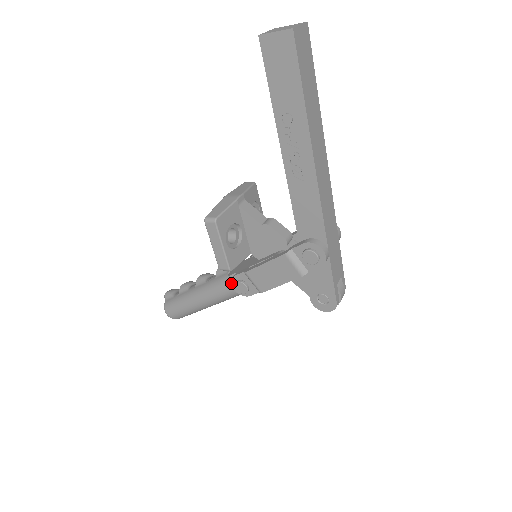
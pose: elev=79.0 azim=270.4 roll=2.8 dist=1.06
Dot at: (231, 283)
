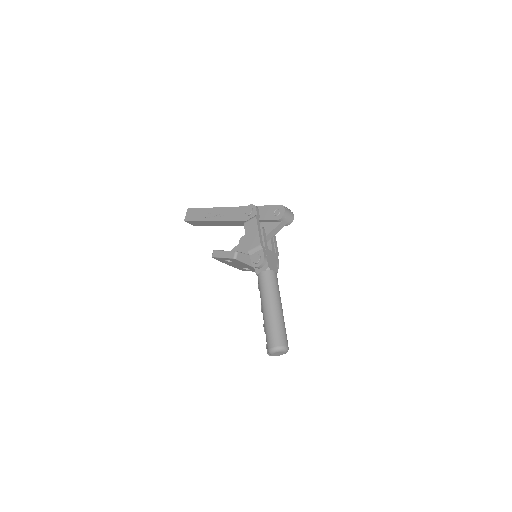
Dot at: (255, 267)
